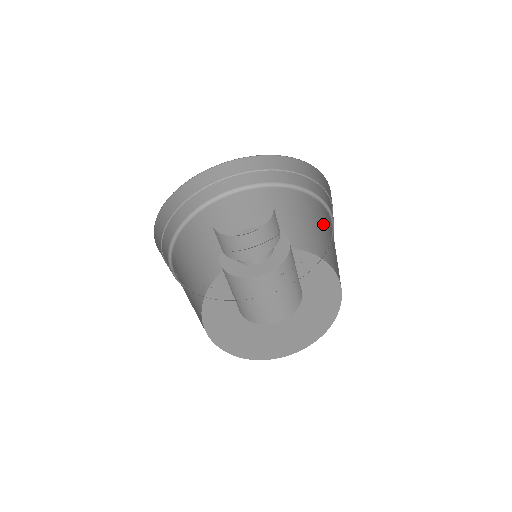
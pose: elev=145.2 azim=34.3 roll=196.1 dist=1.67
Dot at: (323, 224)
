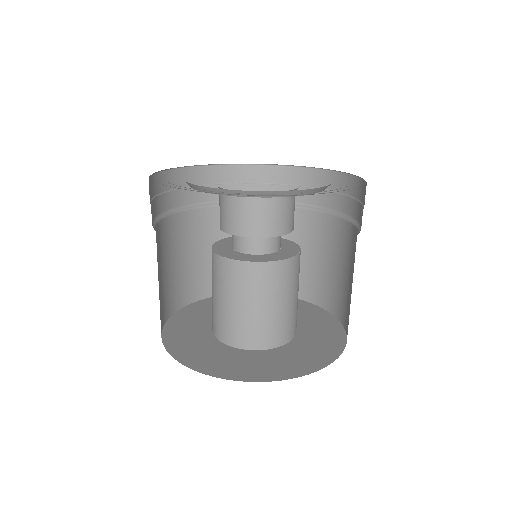
Dot at: (291, 237)
